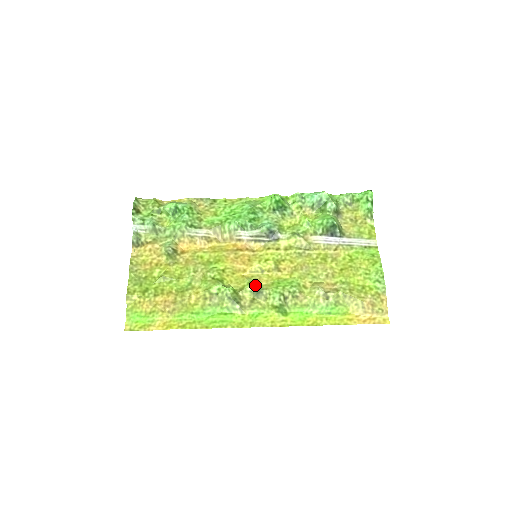
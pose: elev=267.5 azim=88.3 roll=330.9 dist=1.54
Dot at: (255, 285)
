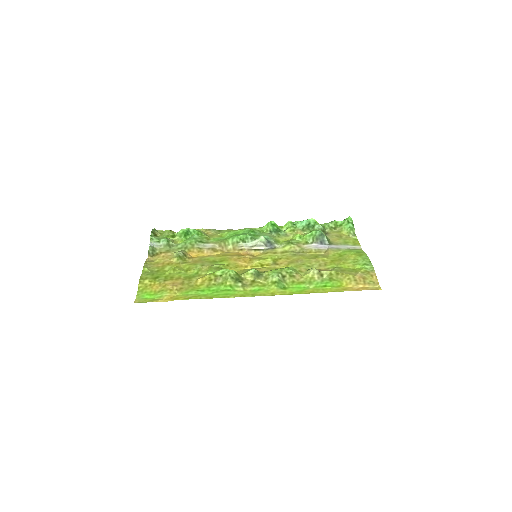
Dot at: (255, 269)
